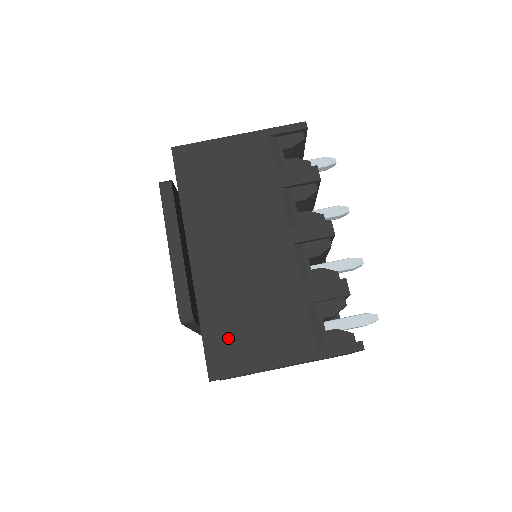
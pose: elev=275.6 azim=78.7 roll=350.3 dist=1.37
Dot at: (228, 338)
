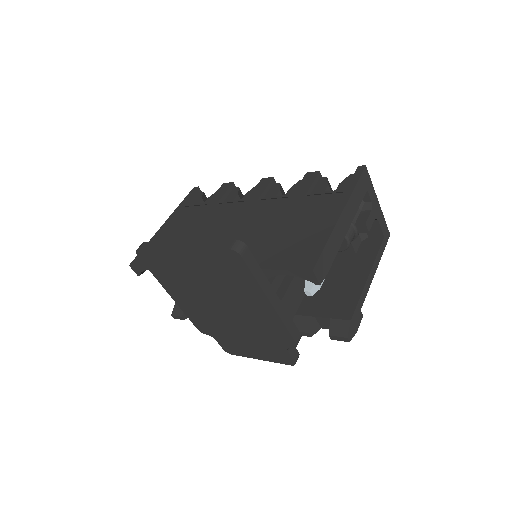
Dot at: (288, 250)
